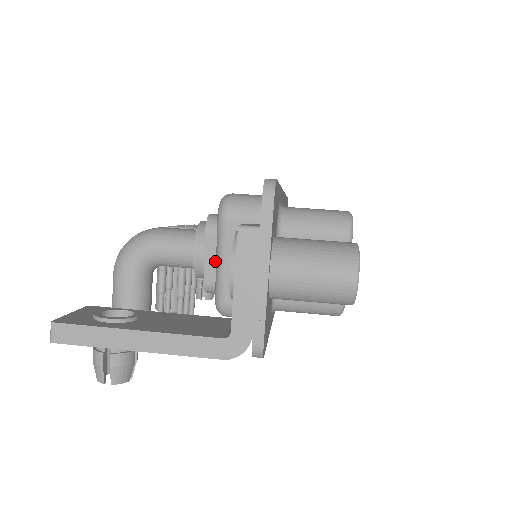
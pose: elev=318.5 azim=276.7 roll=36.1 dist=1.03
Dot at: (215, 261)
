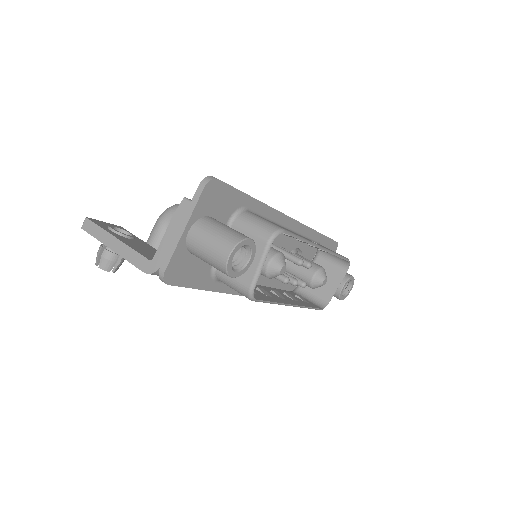
Dot at: occluded
